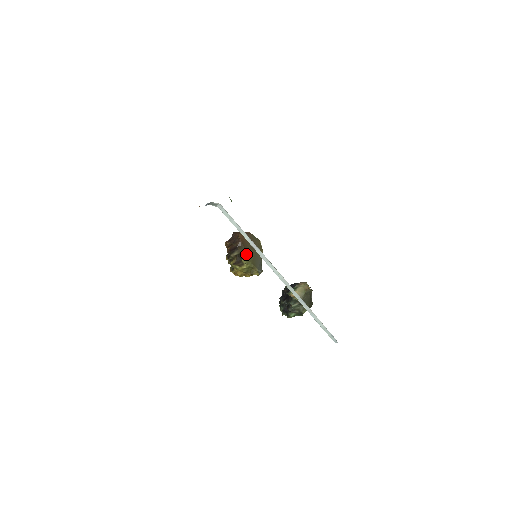
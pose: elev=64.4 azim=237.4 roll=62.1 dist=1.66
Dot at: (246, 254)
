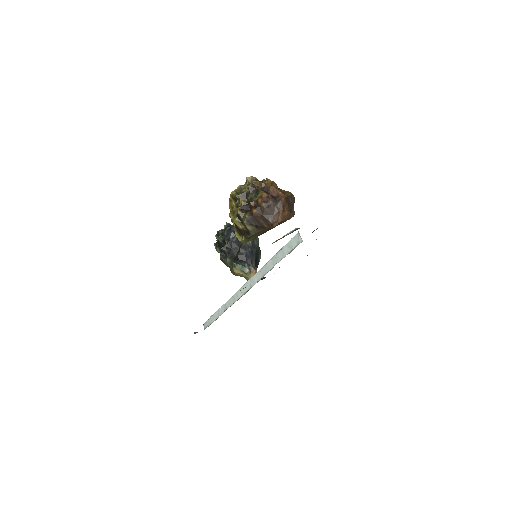
Dot at: (256, 236)
